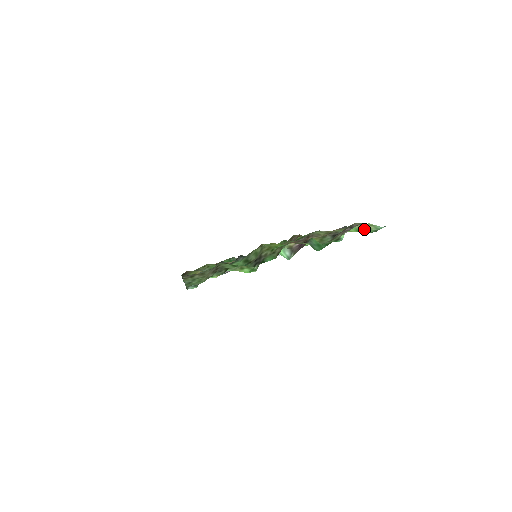
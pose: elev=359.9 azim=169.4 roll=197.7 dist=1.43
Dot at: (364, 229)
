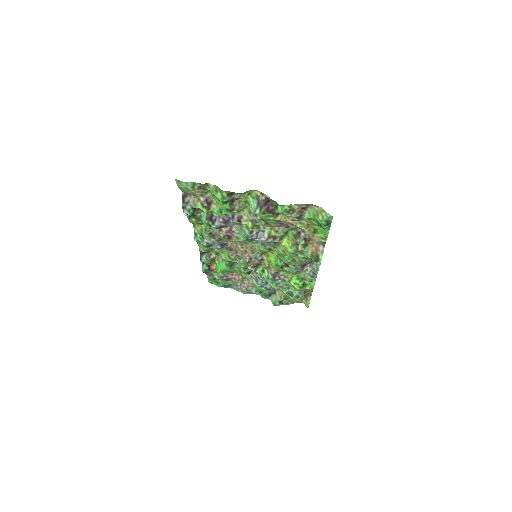
Dot at: (318, 215)
